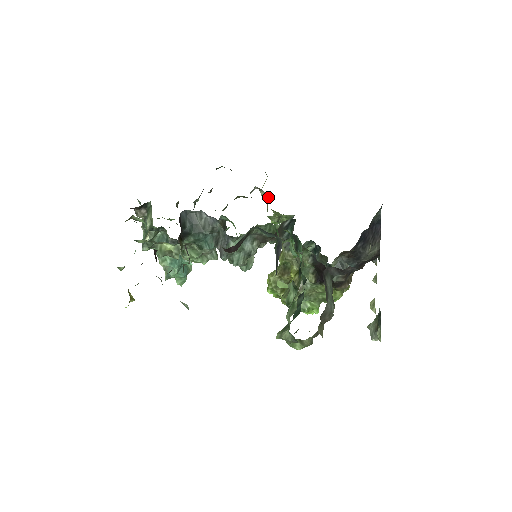
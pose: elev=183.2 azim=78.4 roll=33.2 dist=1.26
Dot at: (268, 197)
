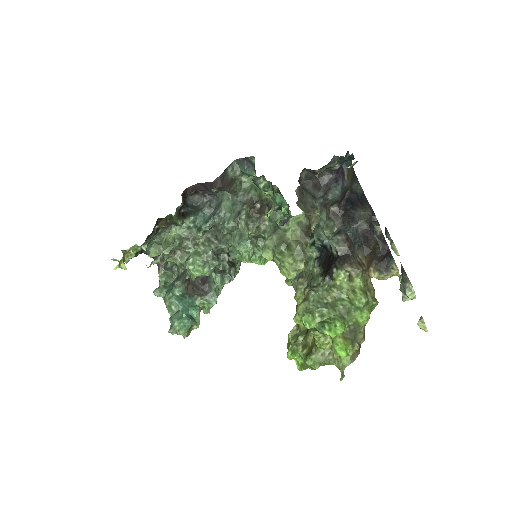
Dot at: occluded
